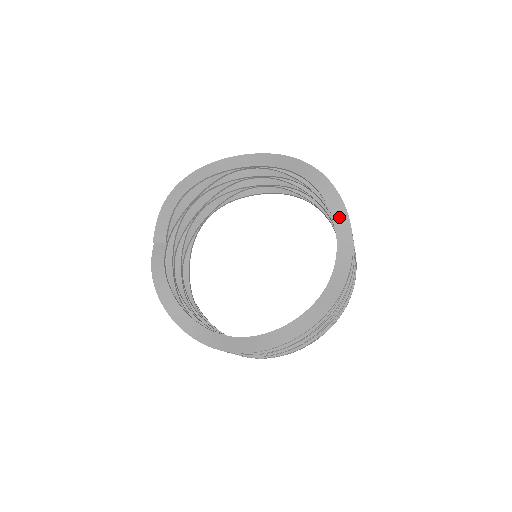
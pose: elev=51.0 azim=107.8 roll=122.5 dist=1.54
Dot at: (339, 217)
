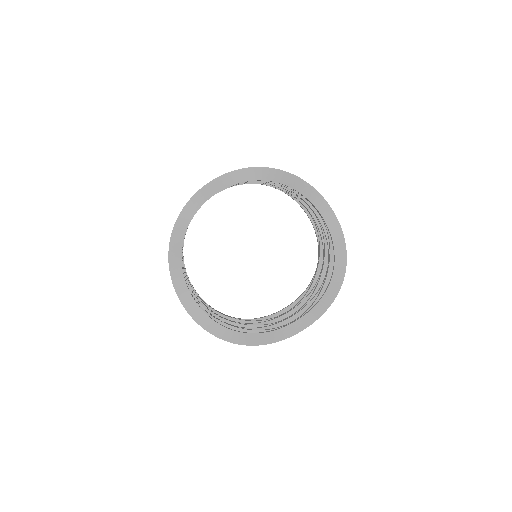
Dot at: (325, 301)
